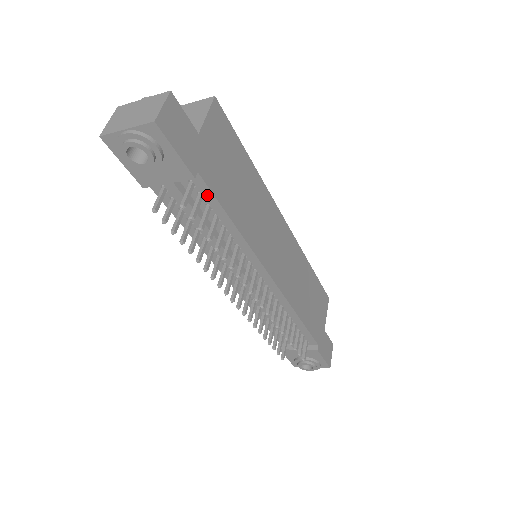
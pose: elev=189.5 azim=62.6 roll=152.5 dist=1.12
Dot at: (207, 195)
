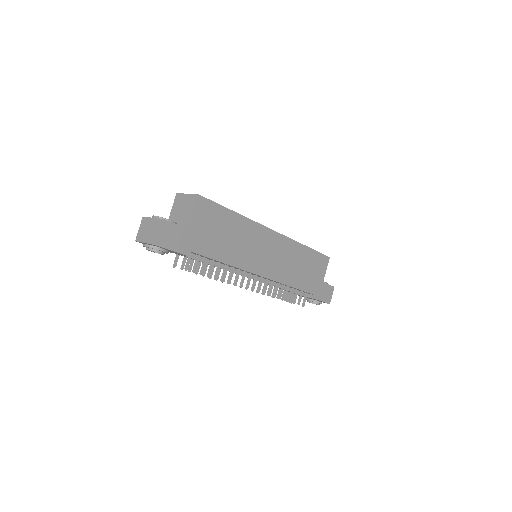
Dot at: occluded
